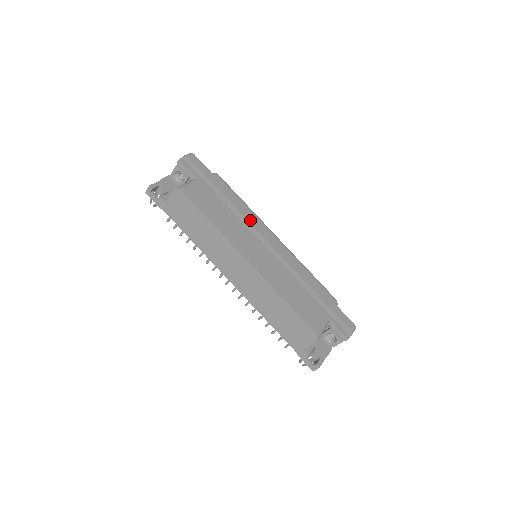
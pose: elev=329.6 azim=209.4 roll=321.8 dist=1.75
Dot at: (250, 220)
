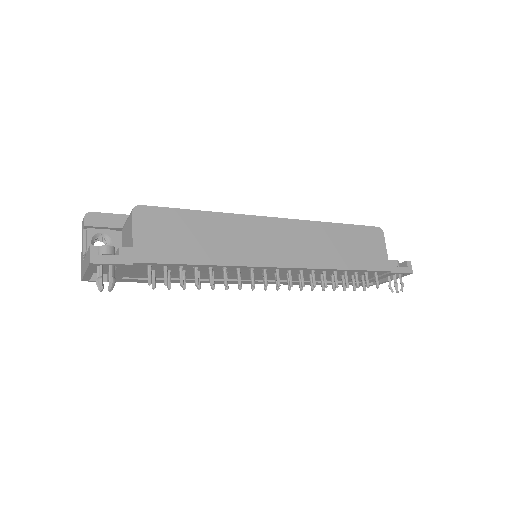
Dot at: occluded
